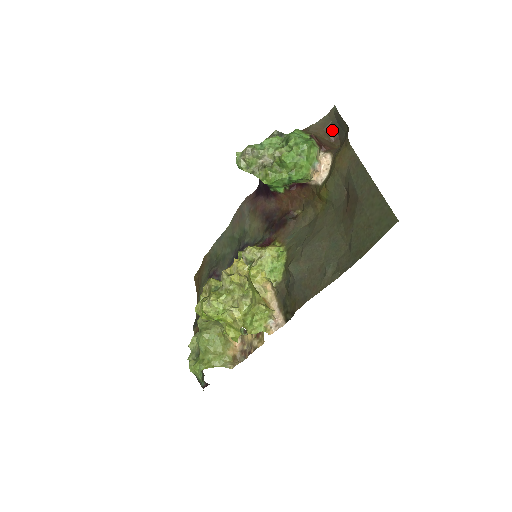
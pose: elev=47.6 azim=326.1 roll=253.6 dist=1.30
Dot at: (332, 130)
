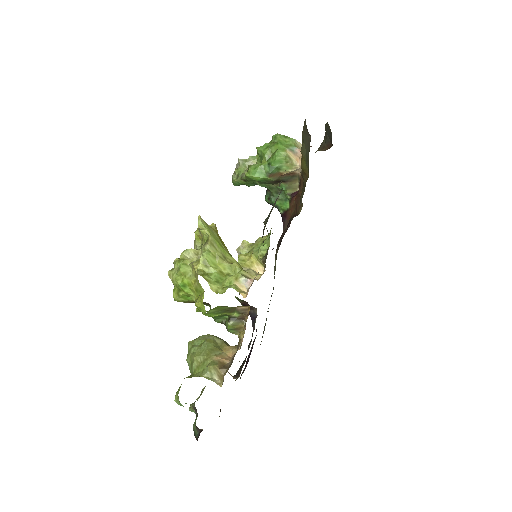
Dot at: (326, 144)
